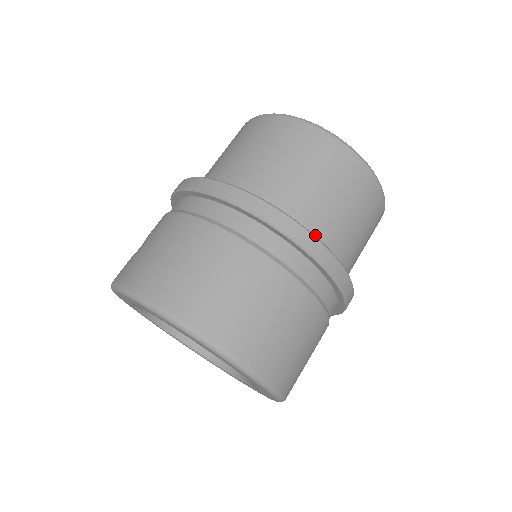
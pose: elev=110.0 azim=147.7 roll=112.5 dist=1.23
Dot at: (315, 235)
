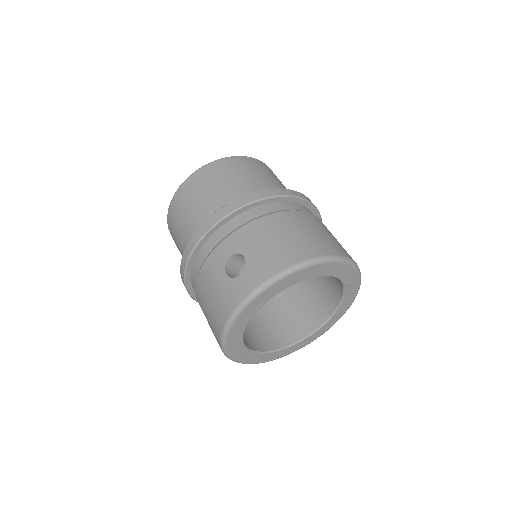
Dot at: occluded
